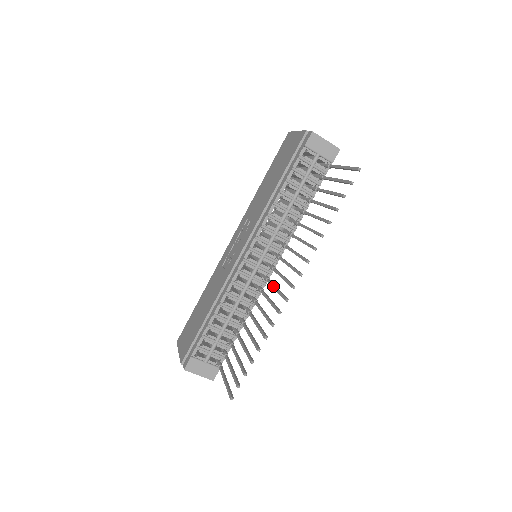
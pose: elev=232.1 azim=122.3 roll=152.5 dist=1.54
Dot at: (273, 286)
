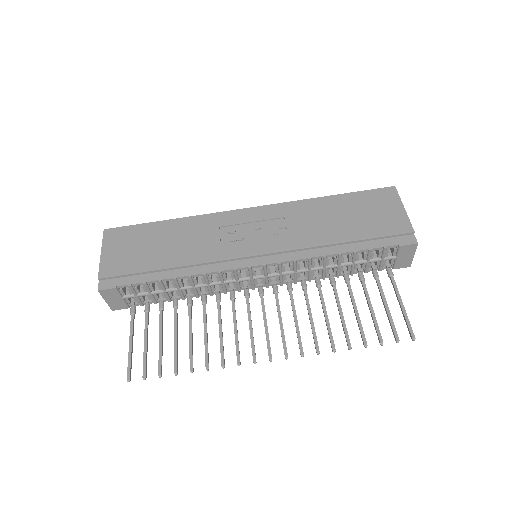
Dot at: (250, 319)
